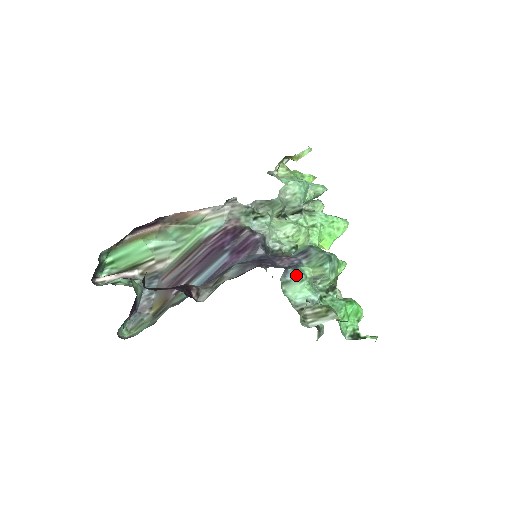
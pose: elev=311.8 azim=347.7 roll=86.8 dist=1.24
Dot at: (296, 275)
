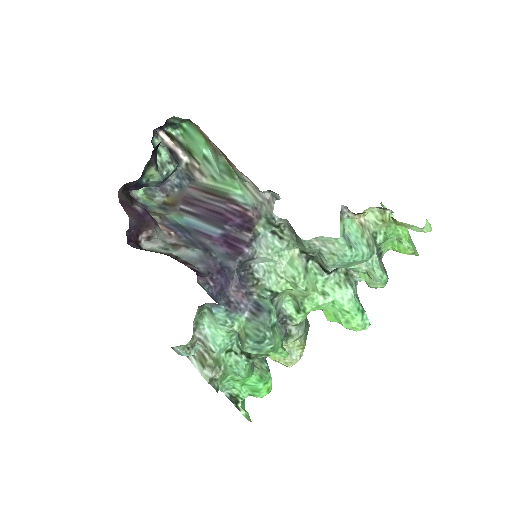
Dot at: (222, 316)
